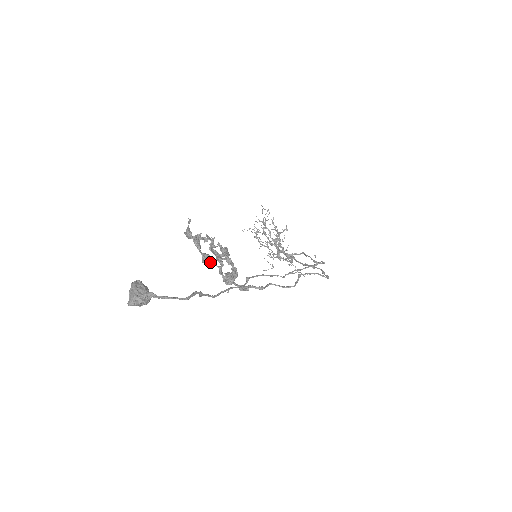
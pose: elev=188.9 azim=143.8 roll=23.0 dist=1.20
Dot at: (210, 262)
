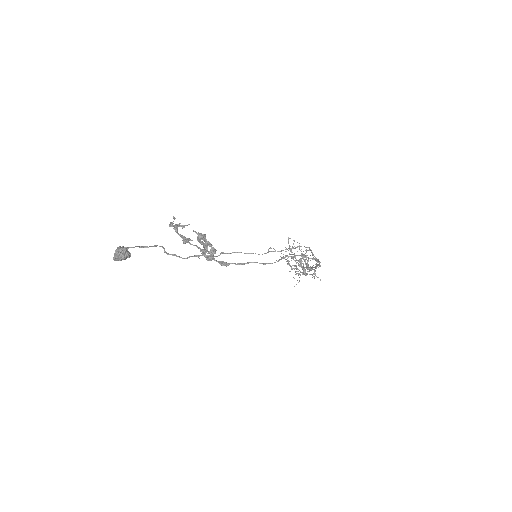
Dot at: (193, 245)
